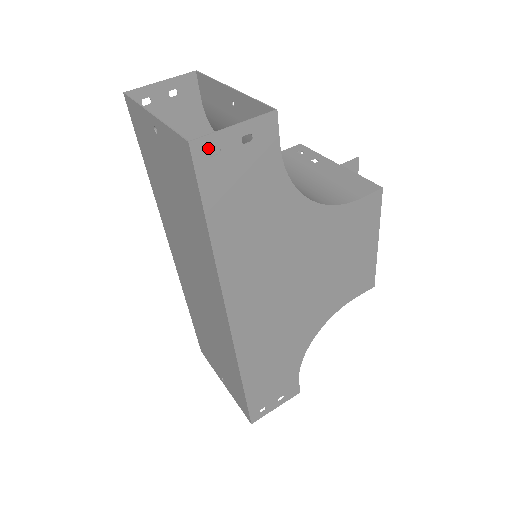
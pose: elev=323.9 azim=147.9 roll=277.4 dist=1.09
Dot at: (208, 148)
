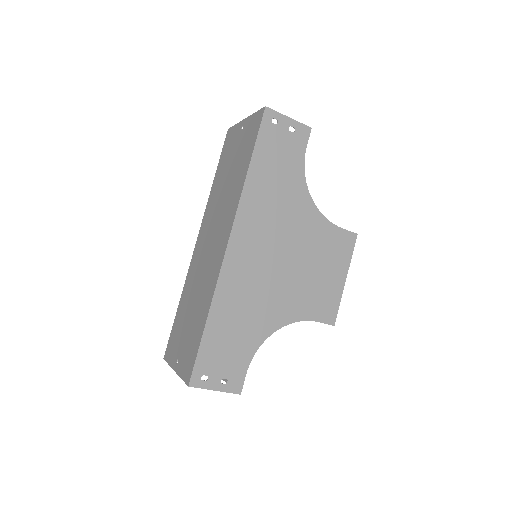
Dot at: (272, 117)
